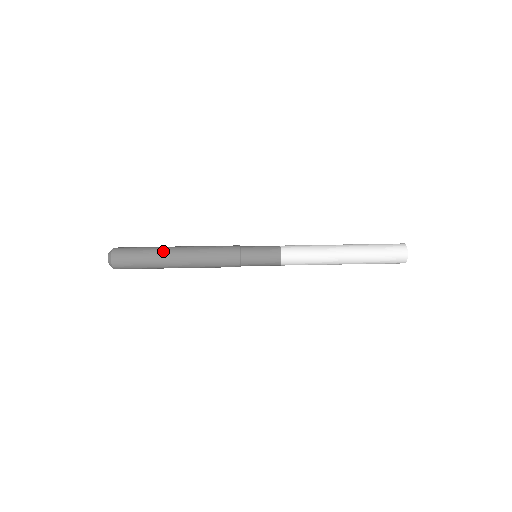
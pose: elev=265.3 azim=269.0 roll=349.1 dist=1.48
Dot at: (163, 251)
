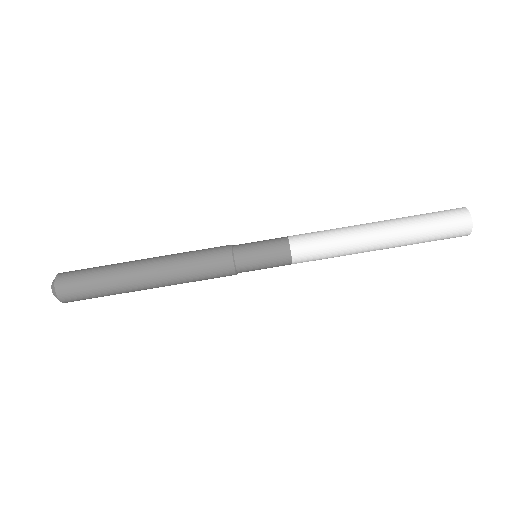
Dot at: (127, 282)
